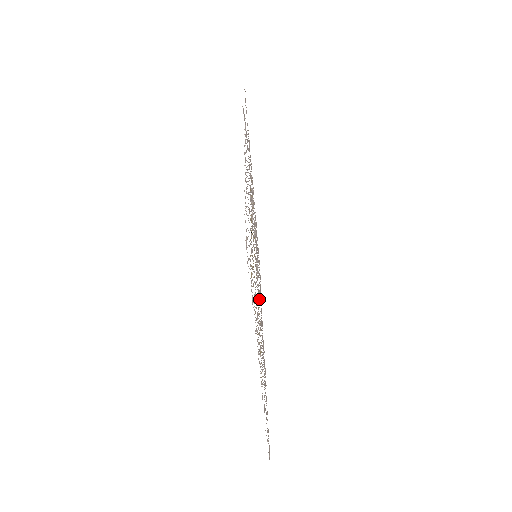
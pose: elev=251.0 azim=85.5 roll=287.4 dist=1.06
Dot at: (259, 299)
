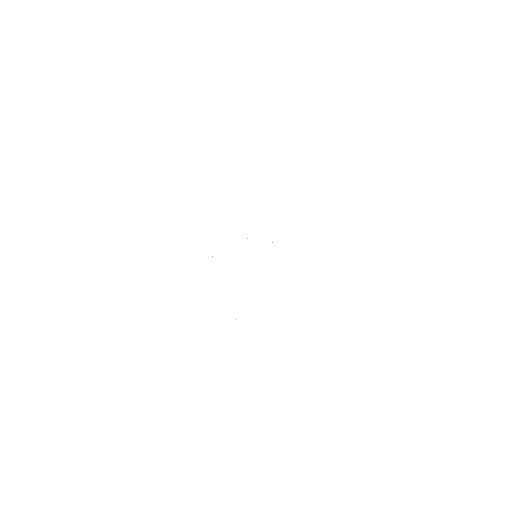
Dot at: occluded
